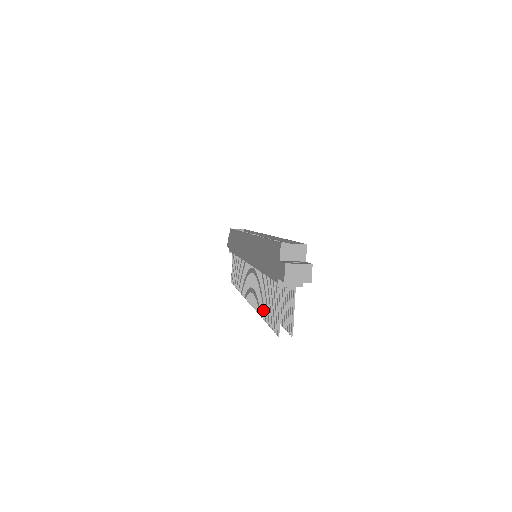
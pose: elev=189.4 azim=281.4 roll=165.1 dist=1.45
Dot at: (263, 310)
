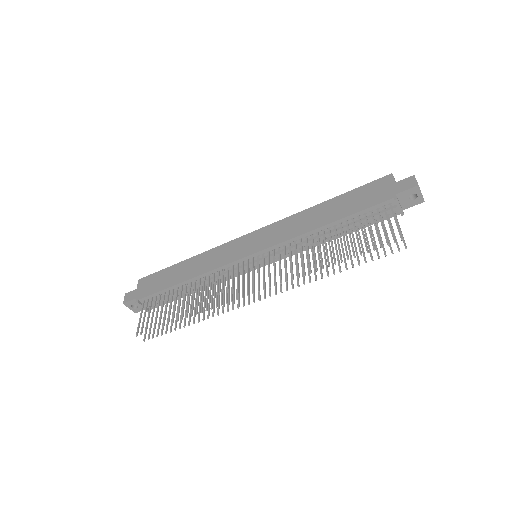
Dot at: (334, 255)
